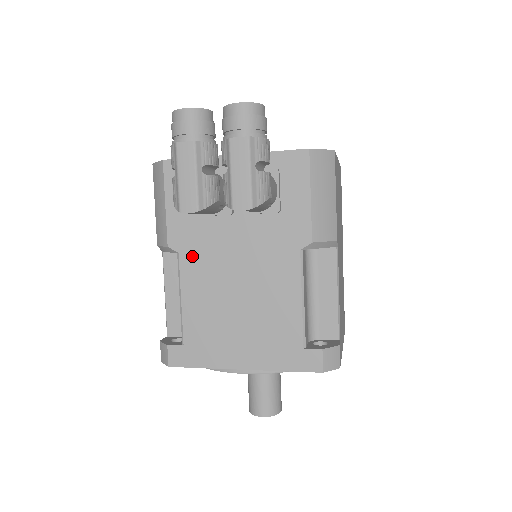
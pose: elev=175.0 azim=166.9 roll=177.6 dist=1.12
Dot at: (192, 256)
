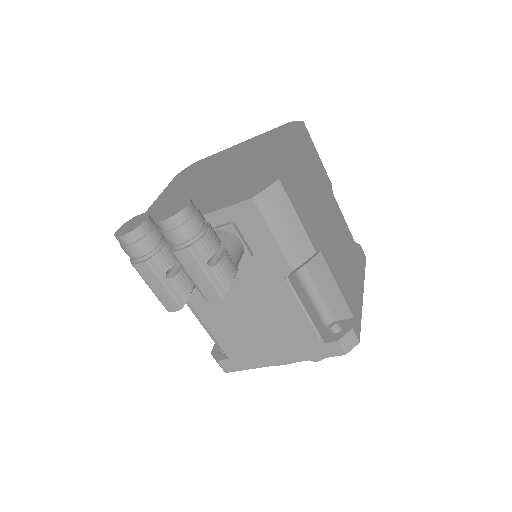
Dot at: (200, 303)
